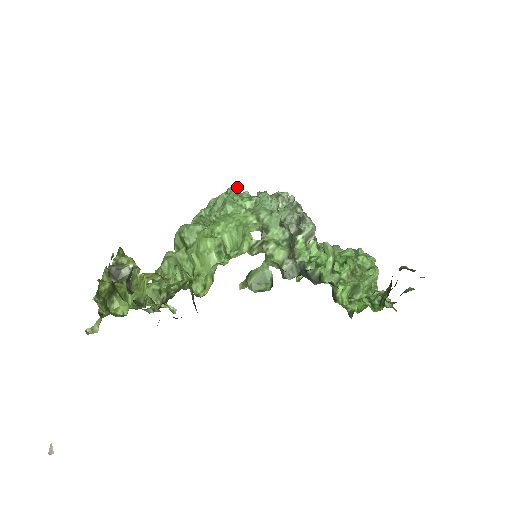
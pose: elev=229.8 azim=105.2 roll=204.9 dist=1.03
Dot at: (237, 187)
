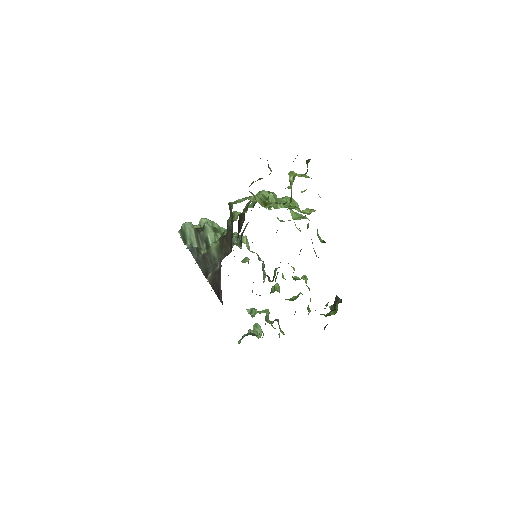
Dot at: occluded
